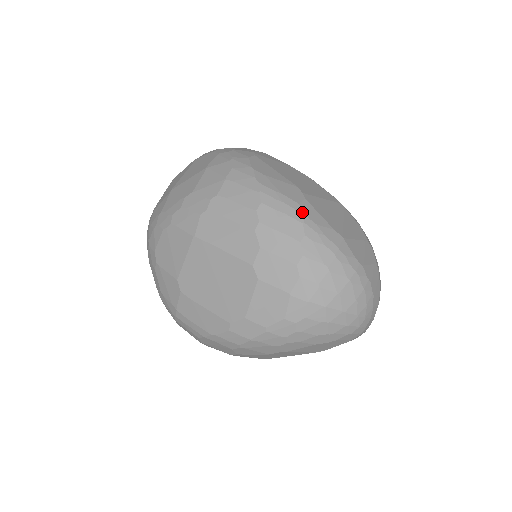
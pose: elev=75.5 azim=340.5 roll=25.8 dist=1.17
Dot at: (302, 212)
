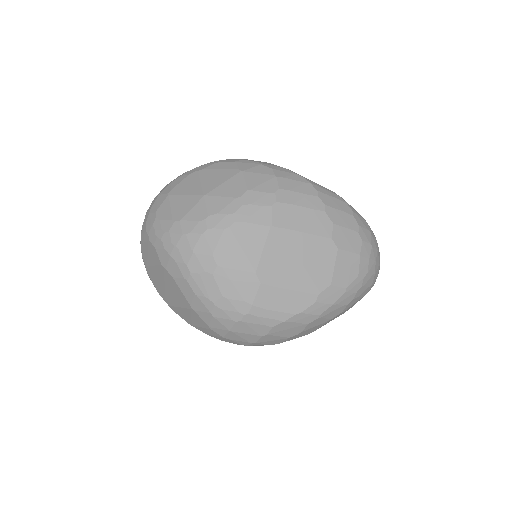
Dot at: occluded
